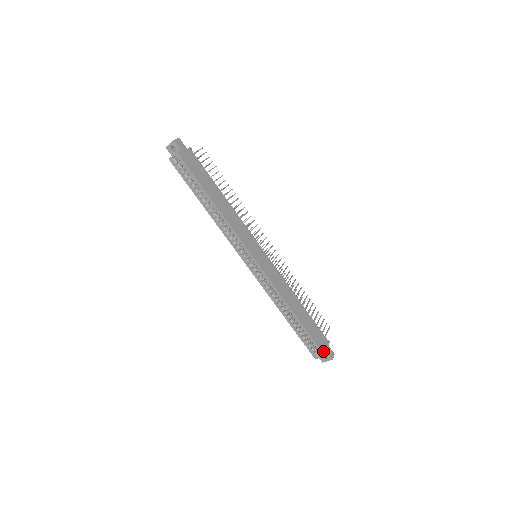
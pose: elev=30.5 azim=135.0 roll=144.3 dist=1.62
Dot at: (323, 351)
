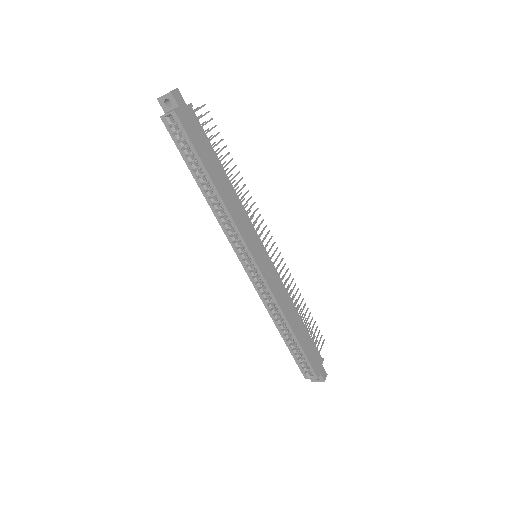
Dot at: (317, 373)
